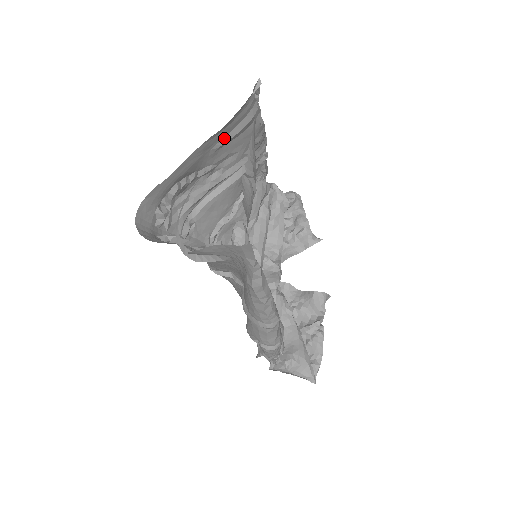
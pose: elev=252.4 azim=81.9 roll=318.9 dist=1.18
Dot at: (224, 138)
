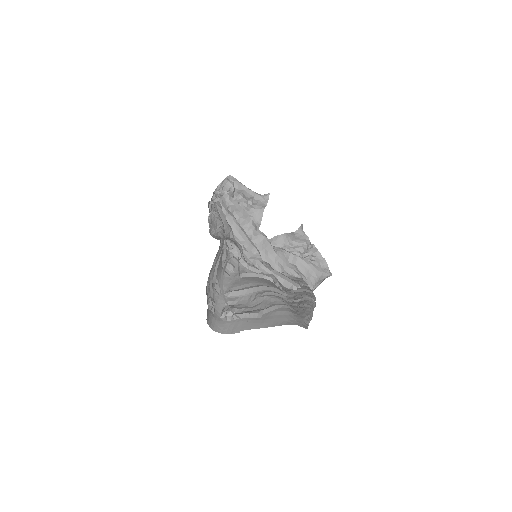
Dot at: (217, 259)
